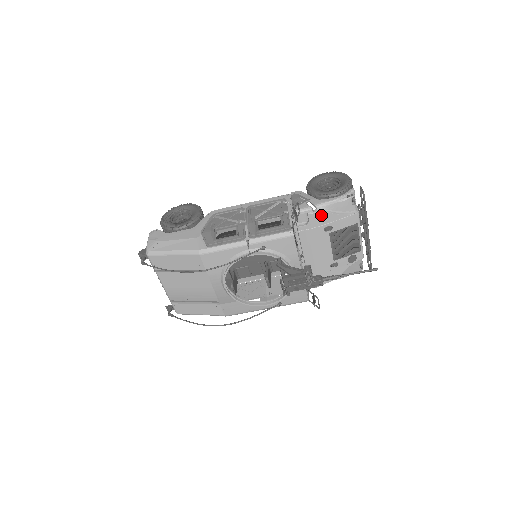
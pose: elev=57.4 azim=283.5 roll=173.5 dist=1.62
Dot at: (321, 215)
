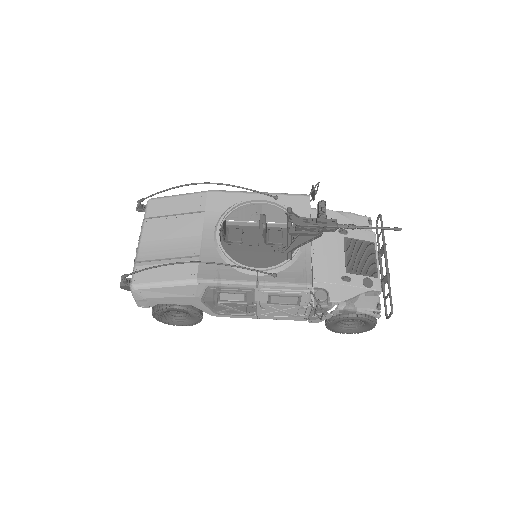
Dot at: (337, 215)
